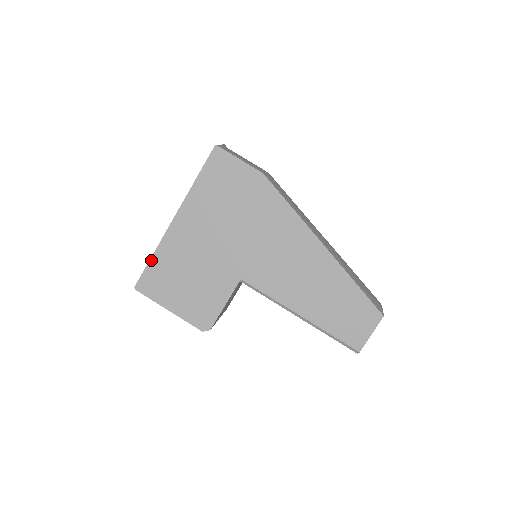
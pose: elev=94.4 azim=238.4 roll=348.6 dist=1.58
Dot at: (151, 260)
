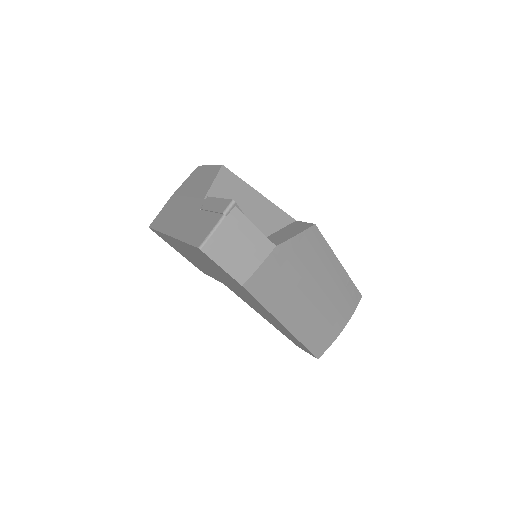
Dot at: (157, 231)
